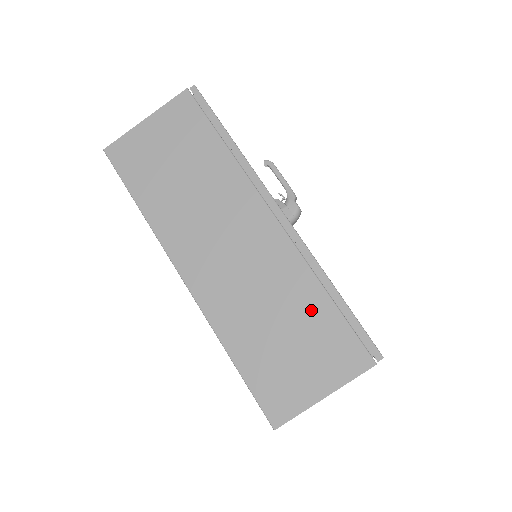
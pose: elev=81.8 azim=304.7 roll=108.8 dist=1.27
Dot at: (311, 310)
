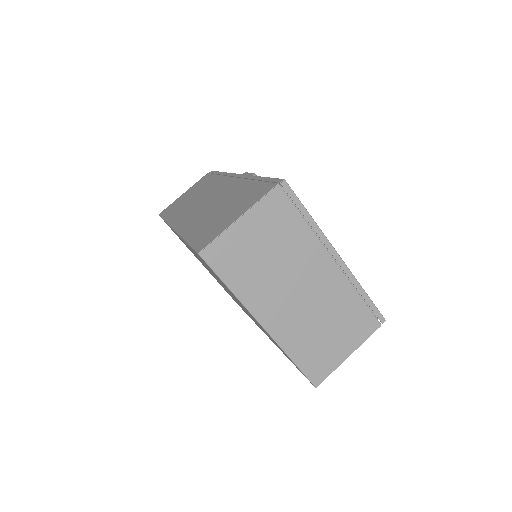
Dot at: (242, 192)
